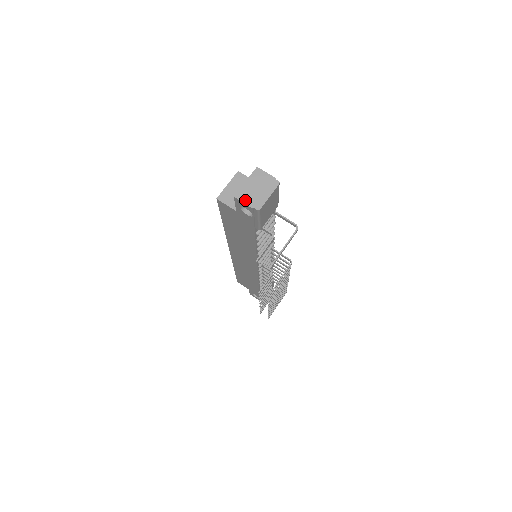
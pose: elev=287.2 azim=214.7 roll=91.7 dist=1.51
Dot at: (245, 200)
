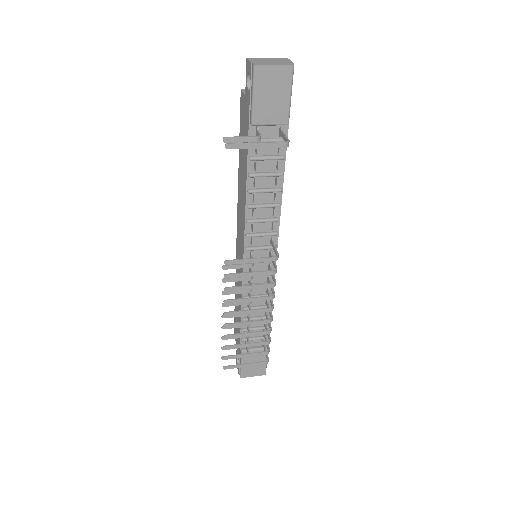
Dot at: (252, 60)
